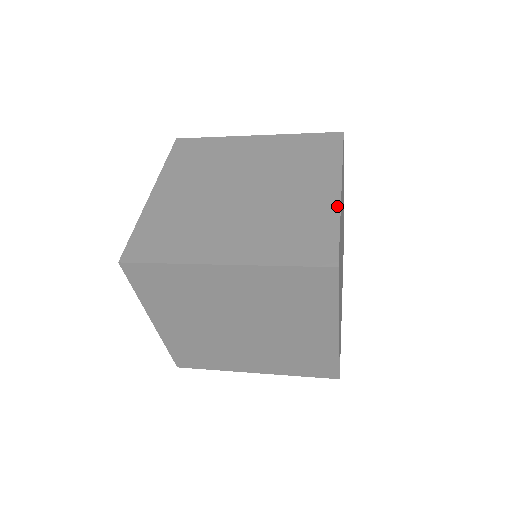
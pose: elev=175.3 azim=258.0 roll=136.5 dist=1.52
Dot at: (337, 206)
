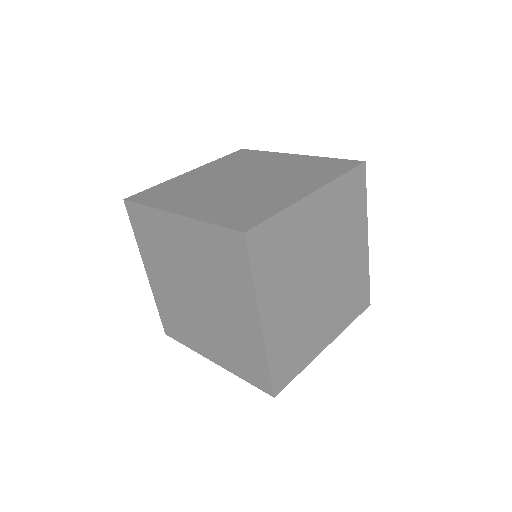
Dot at: (368, 258)
